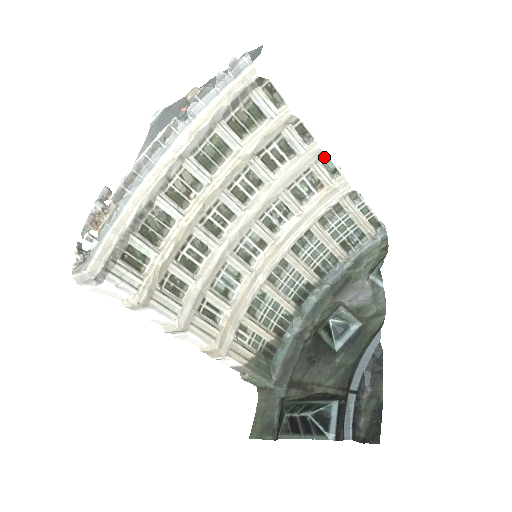
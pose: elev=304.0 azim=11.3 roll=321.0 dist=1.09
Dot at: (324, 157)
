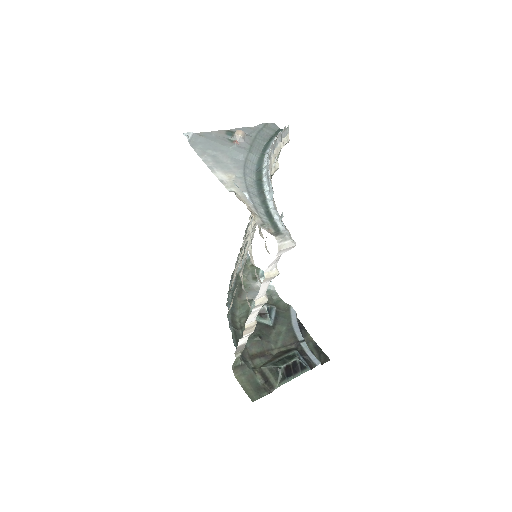
Dot at: occluded
